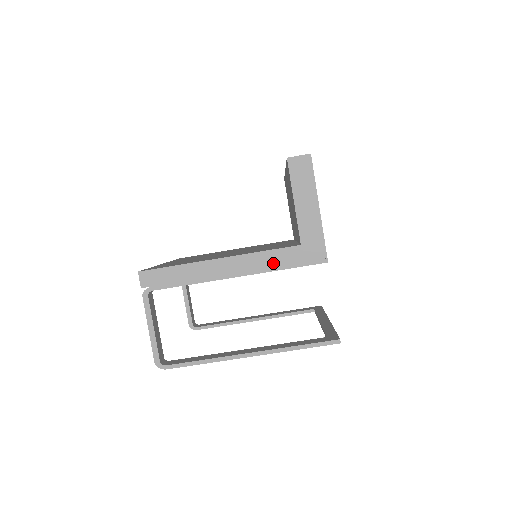
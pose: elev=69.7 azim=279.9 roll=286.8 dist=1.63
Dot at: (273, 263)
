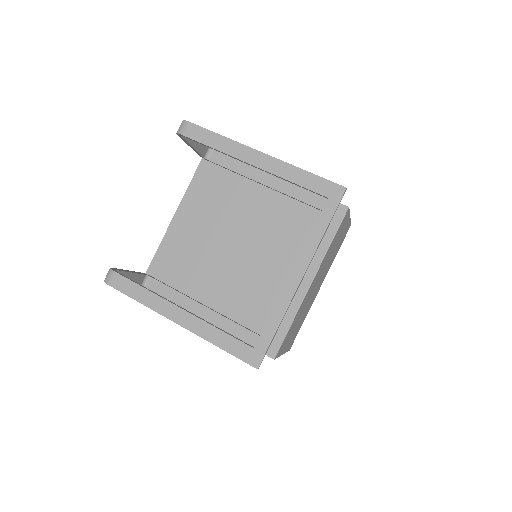
Dot at: occluded
